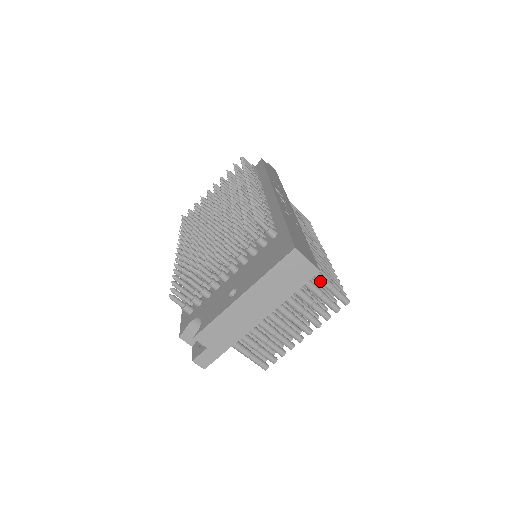
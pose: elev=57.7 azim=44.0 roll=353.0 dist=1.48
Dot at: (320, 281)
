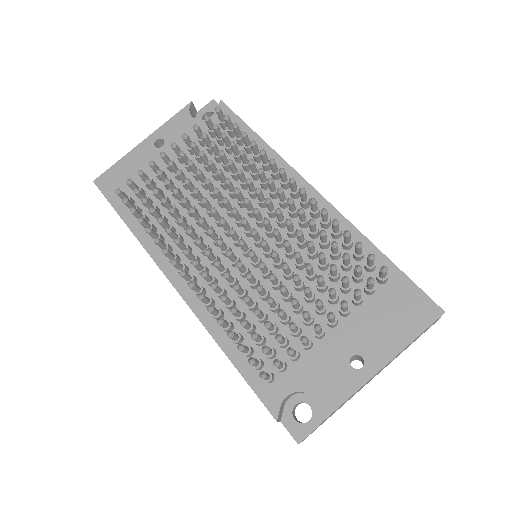
Dot at: occluded
